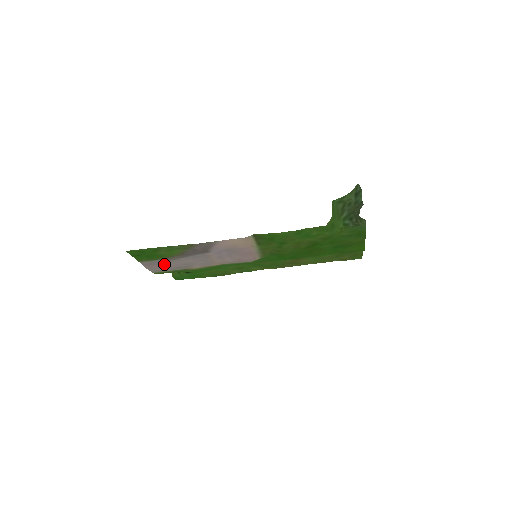
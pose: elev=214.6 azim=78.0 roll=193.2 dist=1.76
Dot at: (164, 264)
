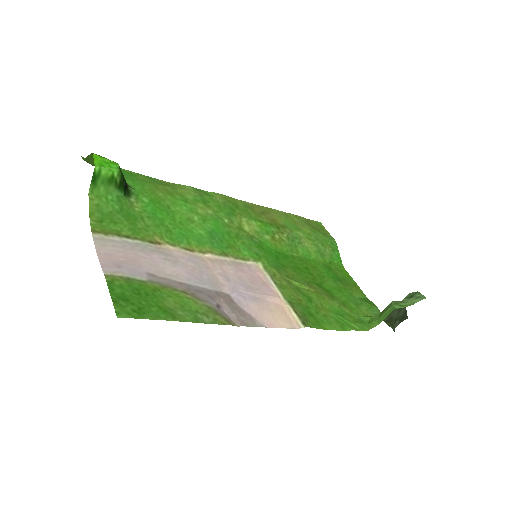
Dot at: (137, 262)
